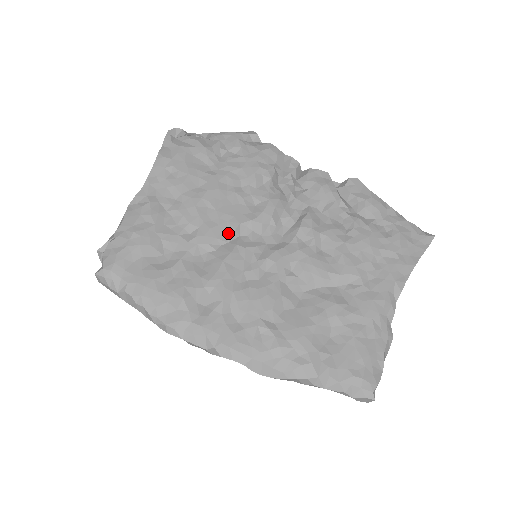
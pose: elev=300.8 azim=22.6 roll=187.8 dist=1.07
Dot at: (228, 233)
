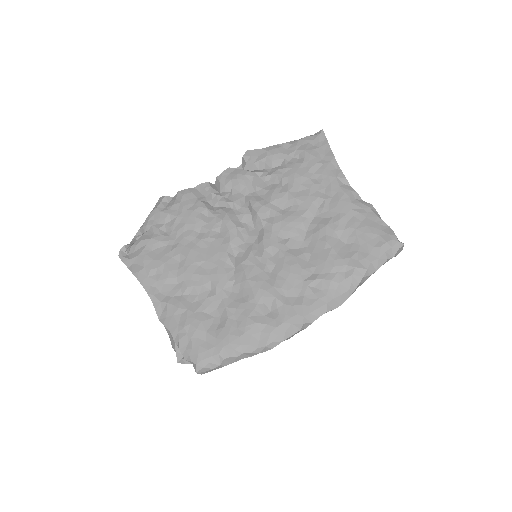
Dot at: (228, 264)
